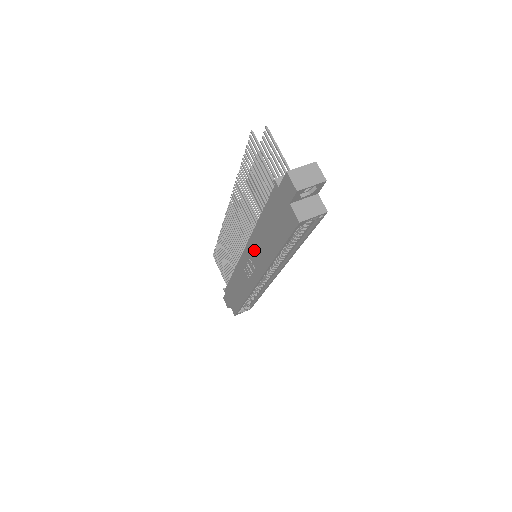
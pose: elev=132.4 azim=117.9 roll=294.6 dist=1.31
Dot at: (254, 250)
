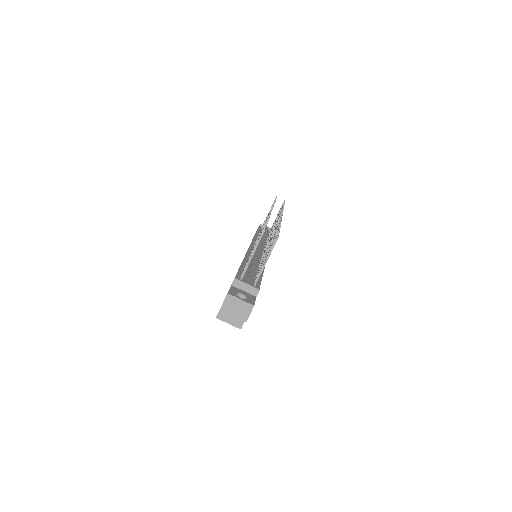
Dot at: occluded
